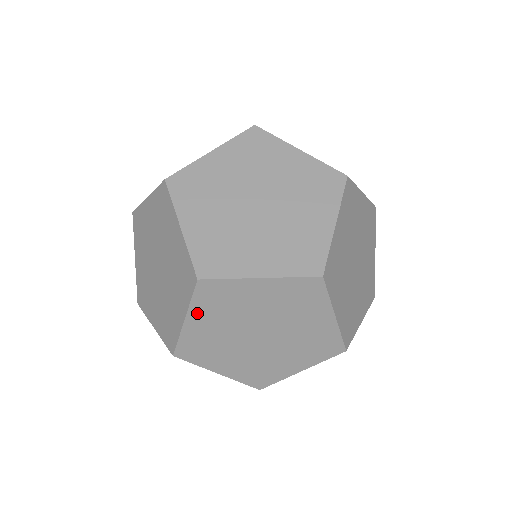
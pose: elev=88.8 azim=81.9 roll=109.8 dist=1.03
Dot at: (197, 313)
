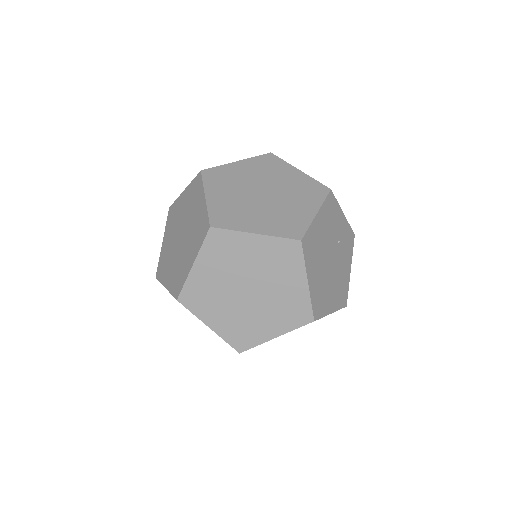
Dot at: occluded
